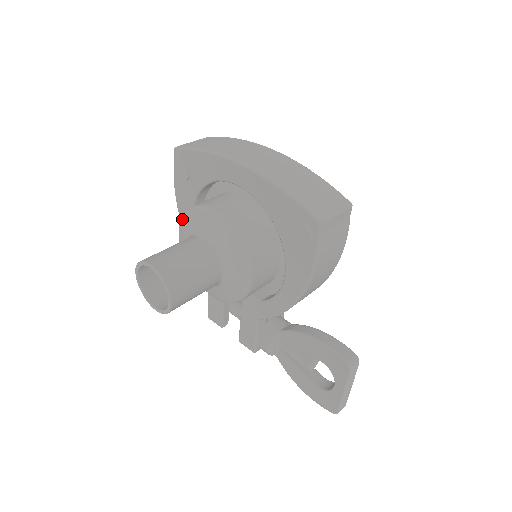
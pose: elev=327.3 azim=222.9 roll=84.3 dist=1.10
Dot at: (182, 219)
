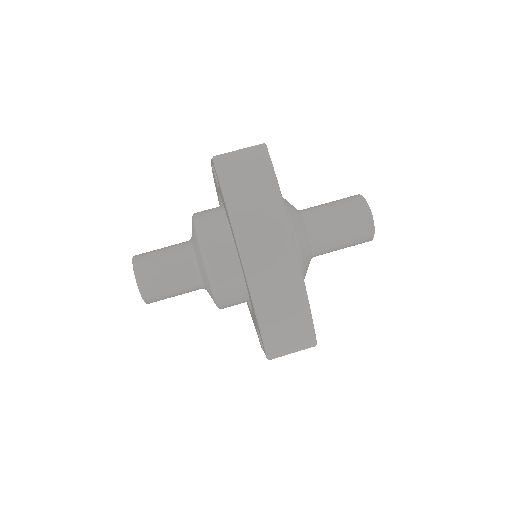
Dot at: (193, 224)
